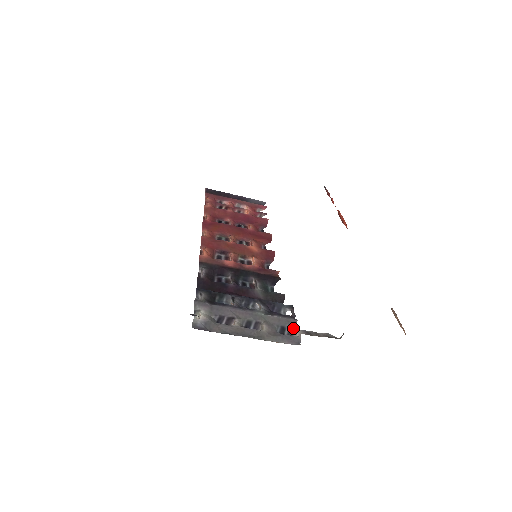
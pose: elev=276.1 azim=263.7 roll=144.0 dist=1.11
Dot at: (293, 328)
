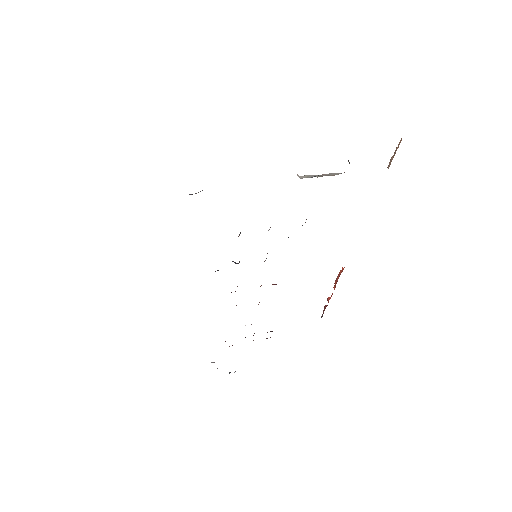
Dot at: occluded
